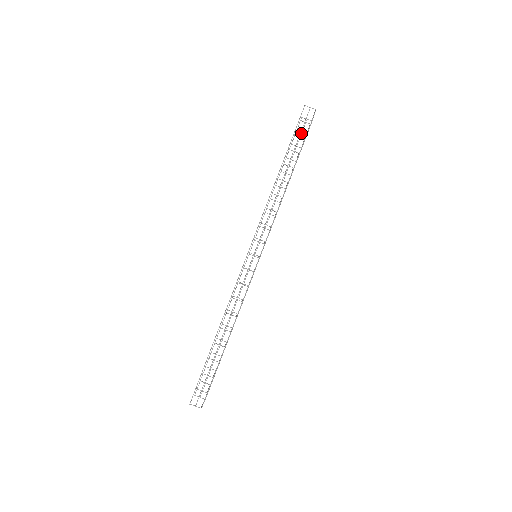
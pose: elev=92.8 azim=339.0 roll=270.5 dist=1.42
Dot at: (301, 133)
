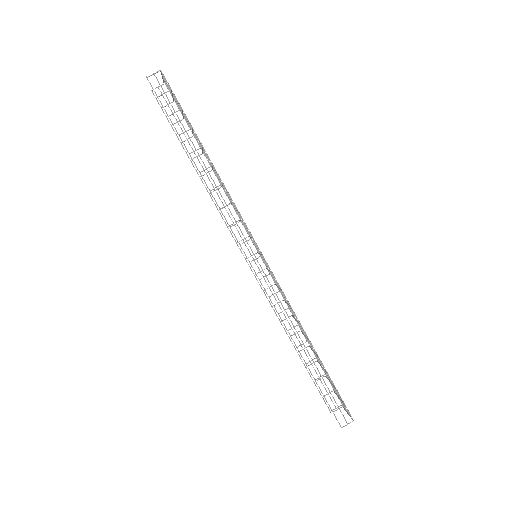
Dot at: (168, 106)
